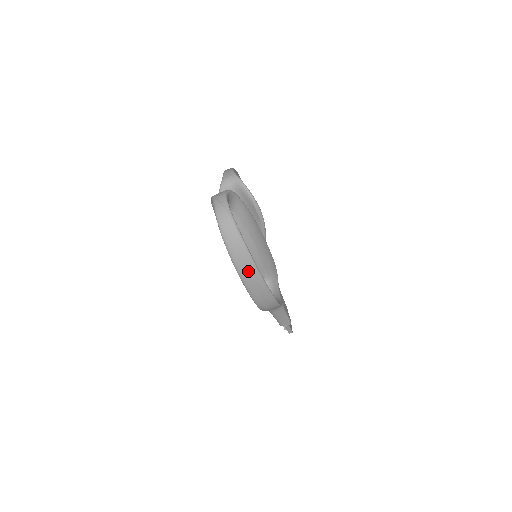
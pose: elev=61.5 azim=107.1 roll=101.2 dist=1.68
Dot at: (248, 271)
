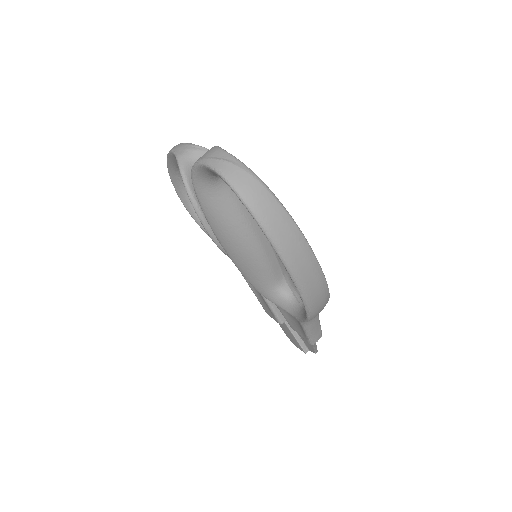
Dot at: (298, 253)
